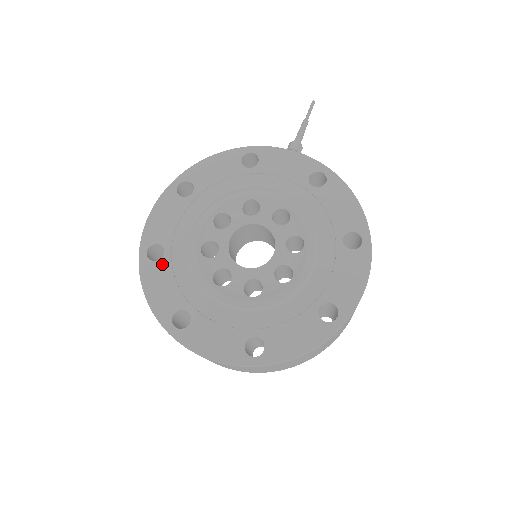
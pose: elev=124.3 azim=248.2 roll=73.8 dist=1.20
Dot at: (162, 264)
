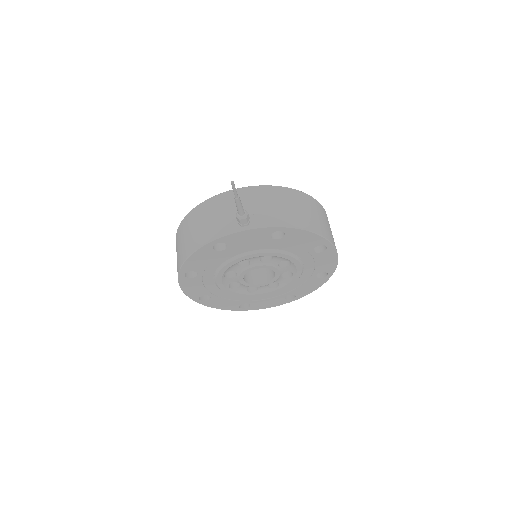
Dot at: (213, 299)
